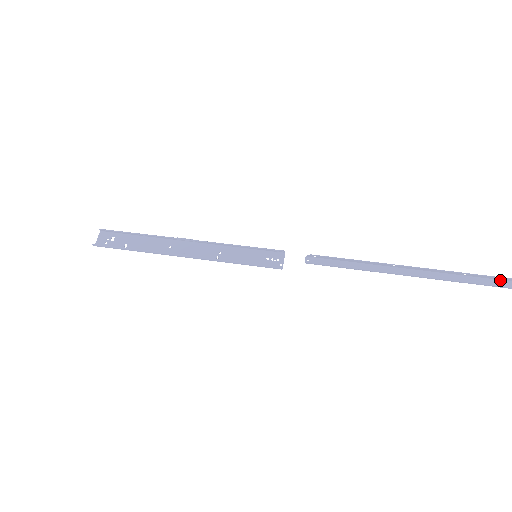
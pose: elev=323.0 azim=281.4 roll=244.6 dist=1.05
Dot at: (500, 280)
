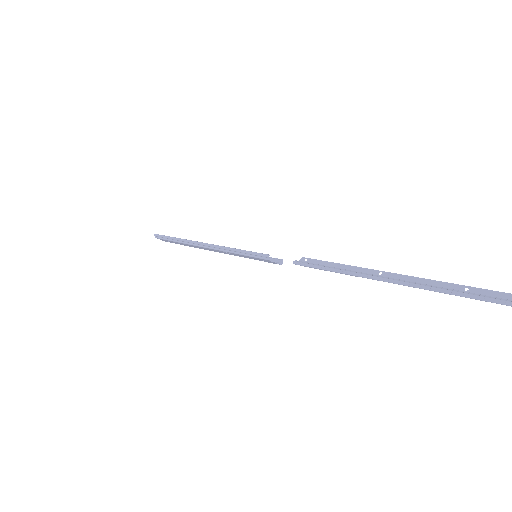
Dot at: out of frame
